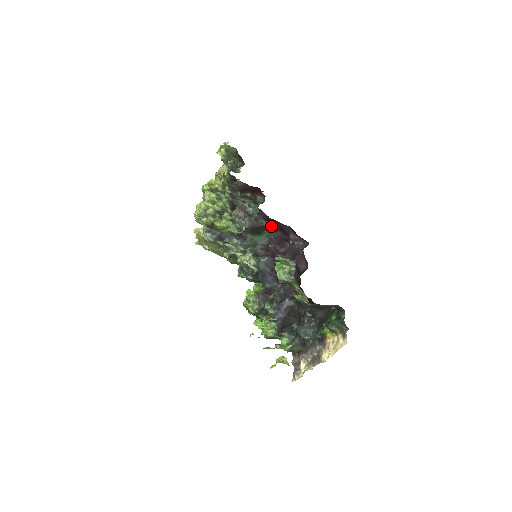
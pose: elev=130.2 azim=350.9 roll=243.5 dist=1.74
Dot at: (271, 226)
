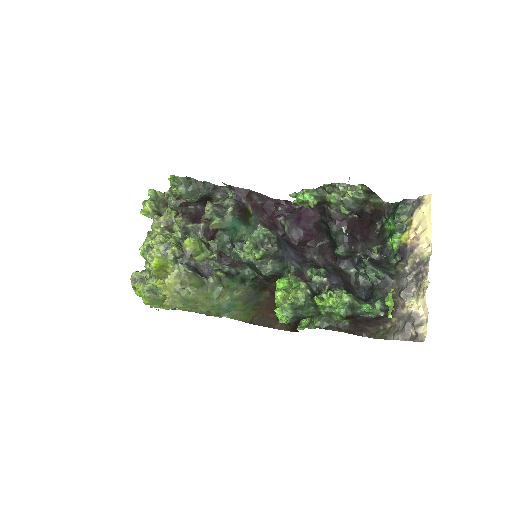
Dot at: (254, 209)
